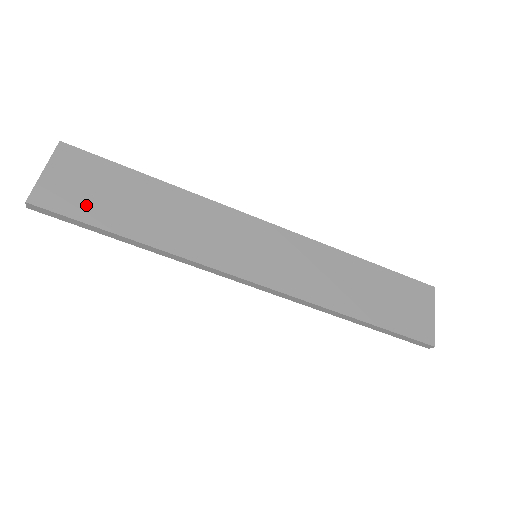
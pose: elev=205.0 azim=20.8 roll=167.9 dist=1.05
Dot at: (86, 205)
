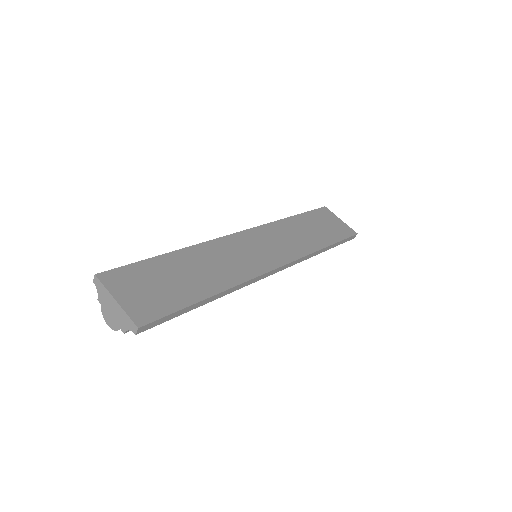
Dot at: (166, 299)
